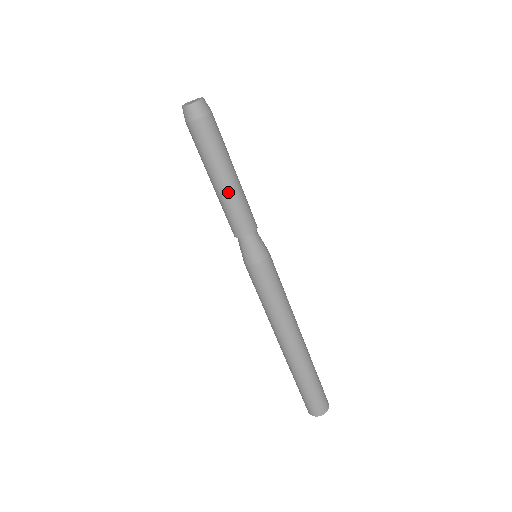
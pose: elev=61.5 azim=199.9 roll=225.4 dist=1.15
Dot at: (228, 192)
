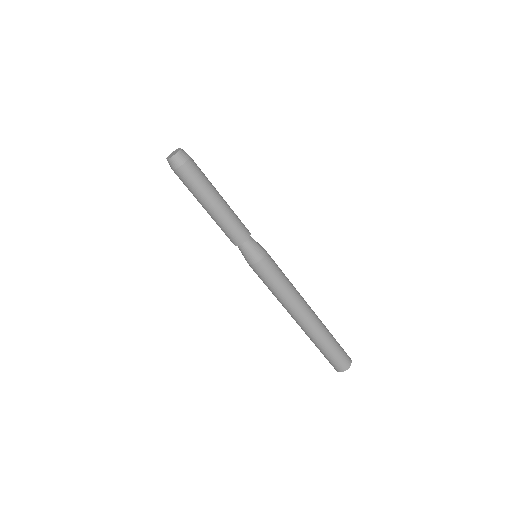
Dot at: (216, 215)
